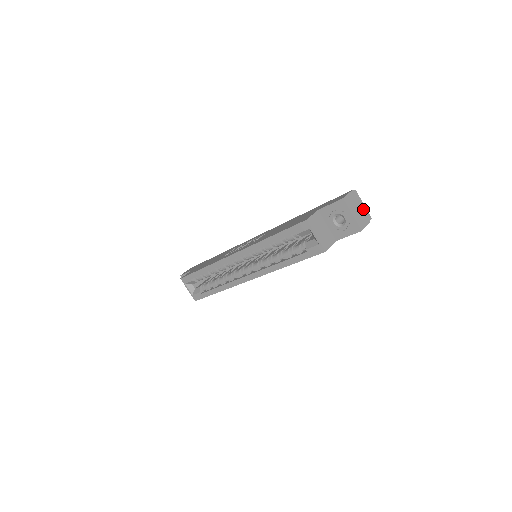
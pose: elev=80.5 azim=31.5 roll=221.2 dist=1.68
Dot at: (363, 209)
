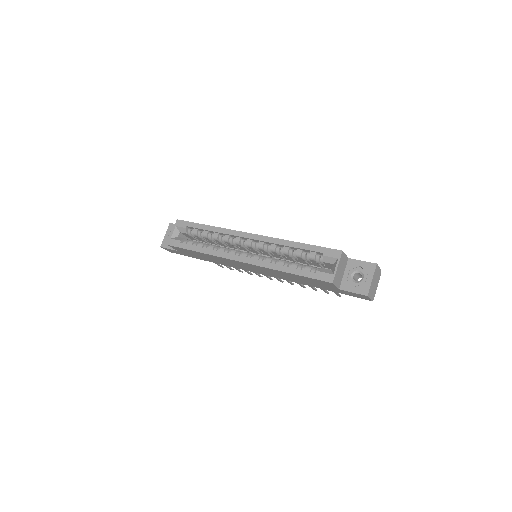
Dot at: (375, 288)
